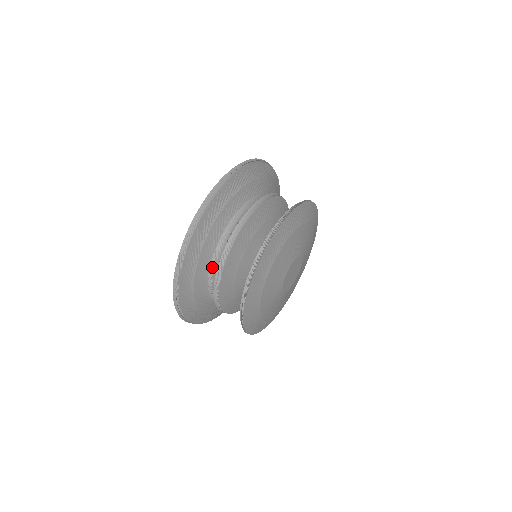
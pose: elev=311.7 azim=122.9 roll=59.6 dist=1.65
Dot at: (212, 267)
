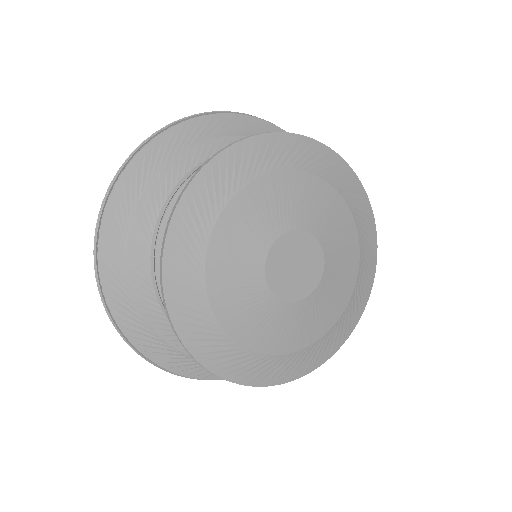
Dot at: occluded
